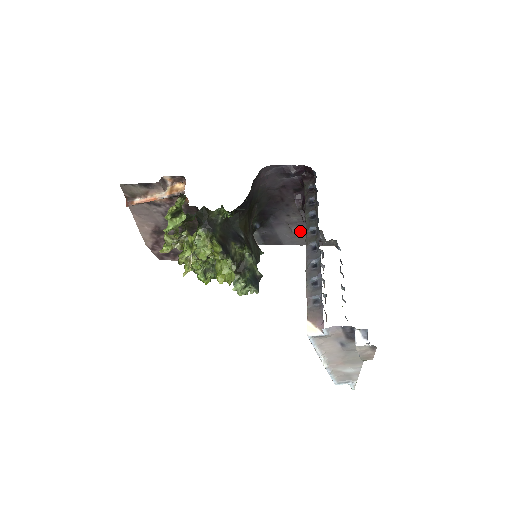
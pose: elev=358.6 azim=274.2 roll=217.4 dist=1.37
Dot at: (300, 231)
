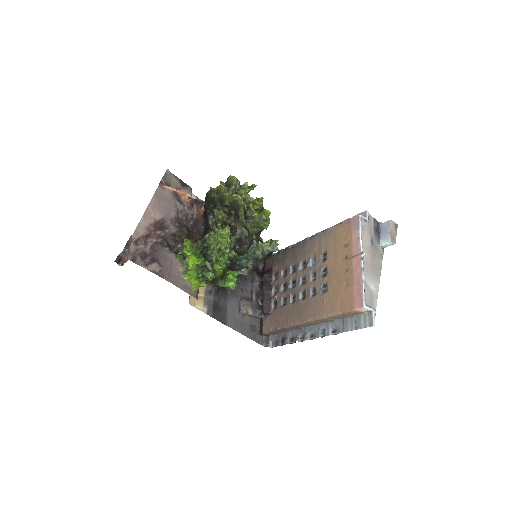
Dot at: (247, 310)
